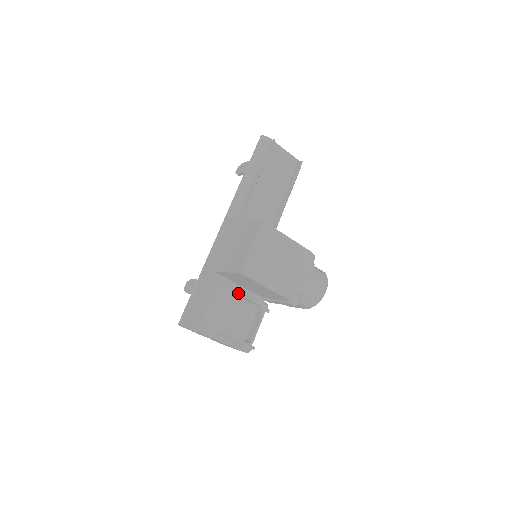
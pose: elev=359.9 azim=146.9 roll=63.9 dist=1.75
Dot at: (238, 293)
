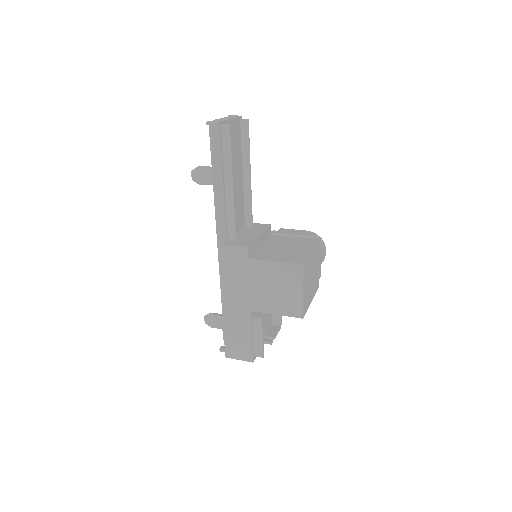
Dot at: occluded
